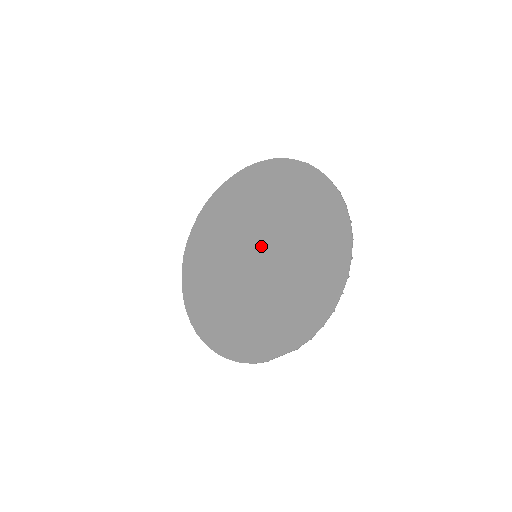
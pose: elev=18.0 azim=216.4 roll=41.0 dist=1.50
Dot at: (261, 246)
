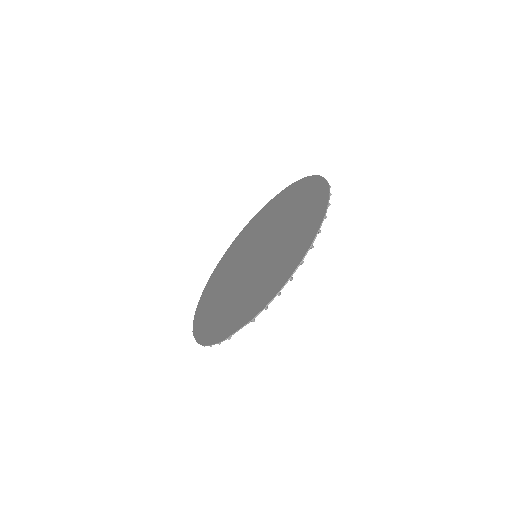
Dot at: (262, 246)
